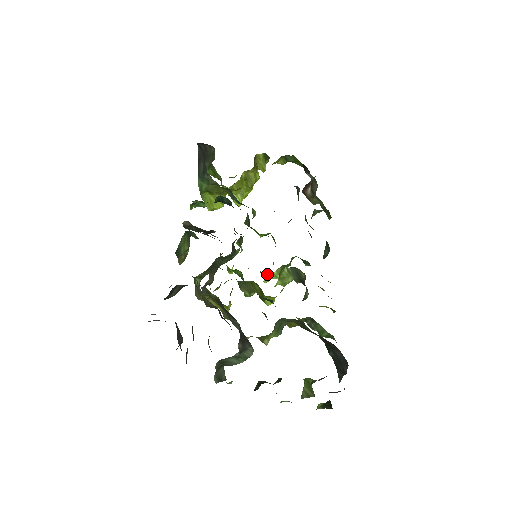
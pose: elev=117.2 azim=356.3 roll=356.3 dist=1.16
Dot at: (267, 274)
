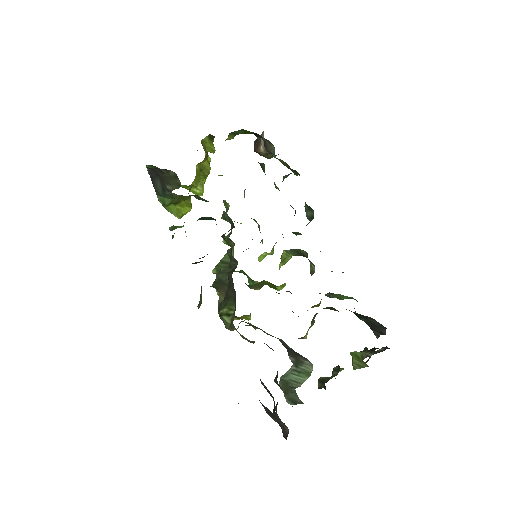
Dot at: occluded
